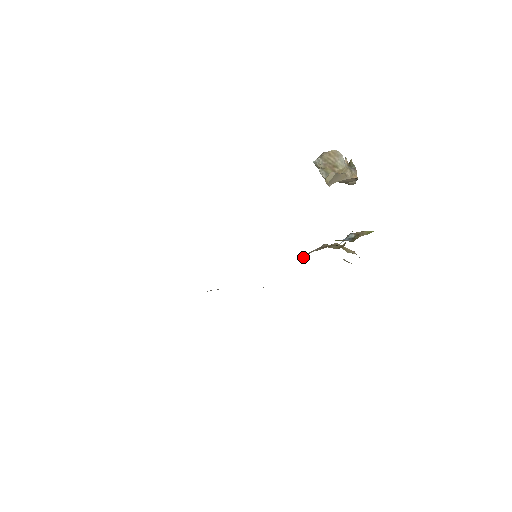
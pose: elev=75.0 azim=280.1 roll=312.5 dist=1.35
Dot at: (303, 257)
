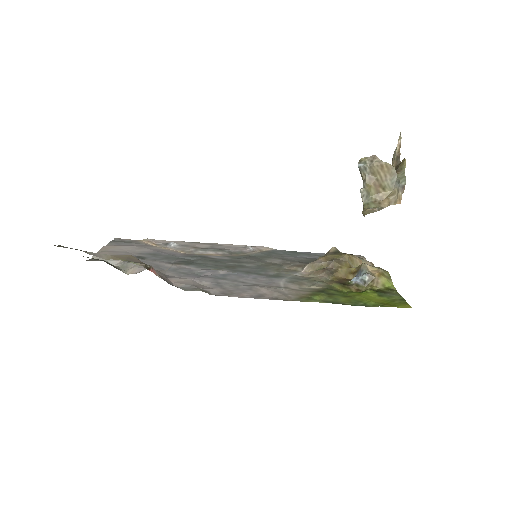
Dot at: (306, 269)
